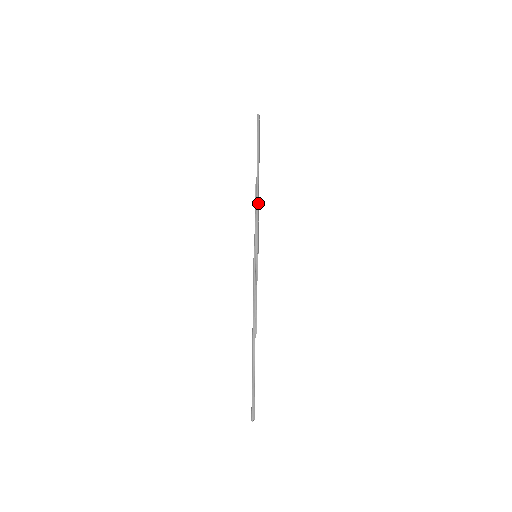
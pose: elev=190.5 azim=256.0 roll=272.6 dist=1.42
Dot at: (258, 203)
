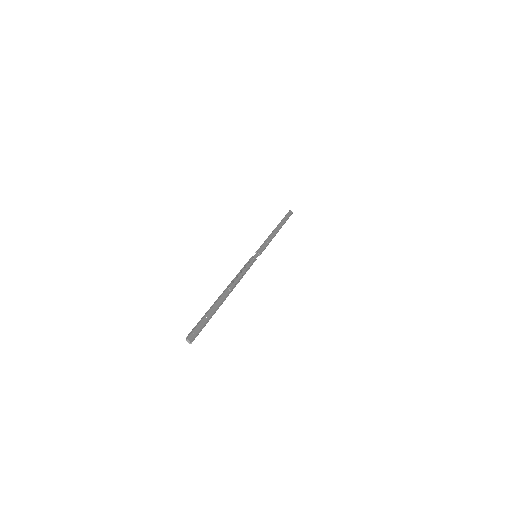
Dot at: (271, 236)
